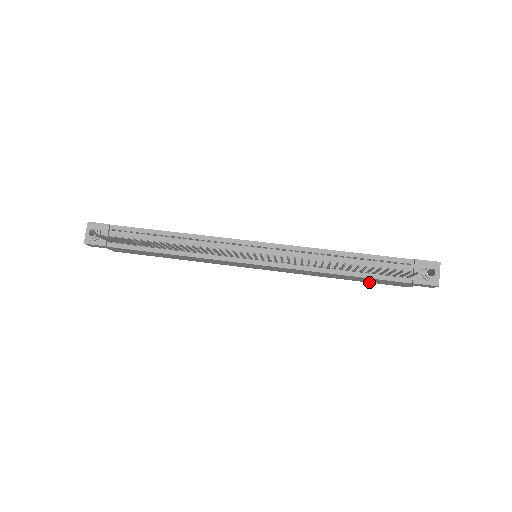
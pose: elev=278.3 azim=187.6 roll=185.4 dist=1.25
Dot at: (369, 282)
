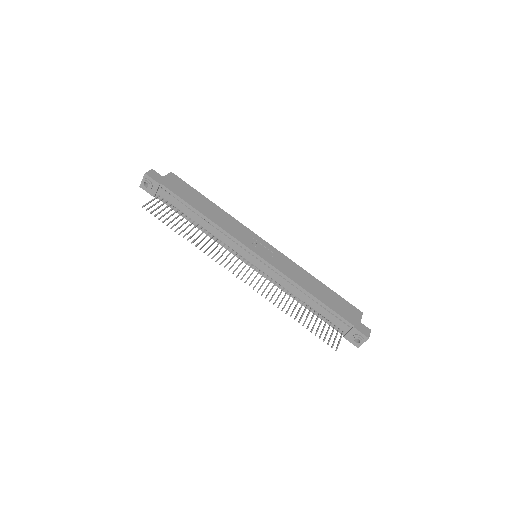
Dot at: occluded
